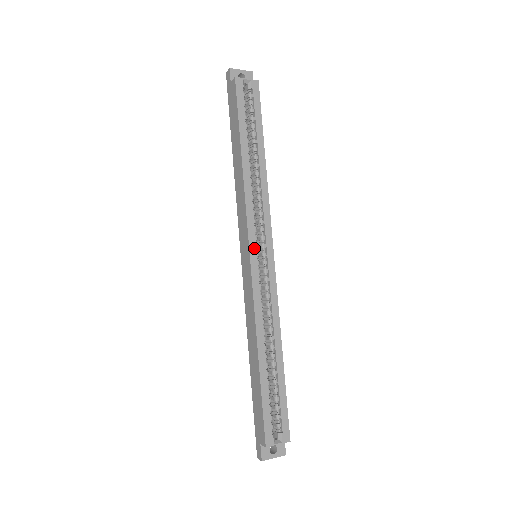
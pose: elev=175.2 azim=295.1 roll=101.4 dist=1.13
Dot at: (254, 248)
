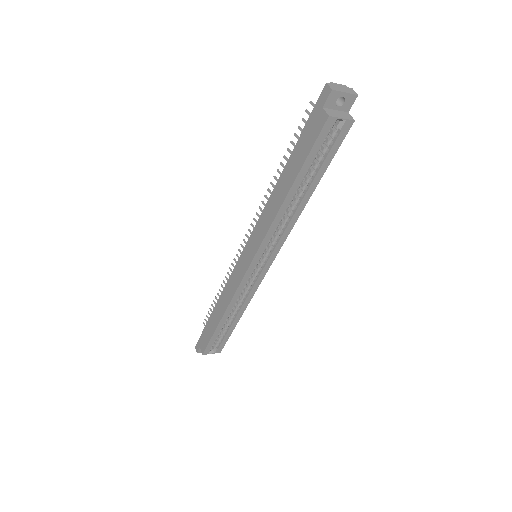
Dot at: (256, 262)
